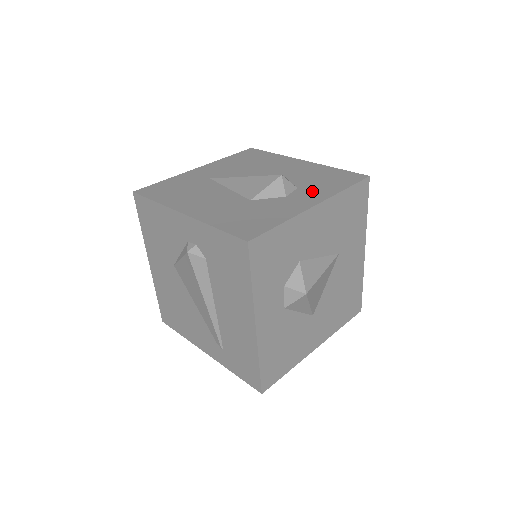
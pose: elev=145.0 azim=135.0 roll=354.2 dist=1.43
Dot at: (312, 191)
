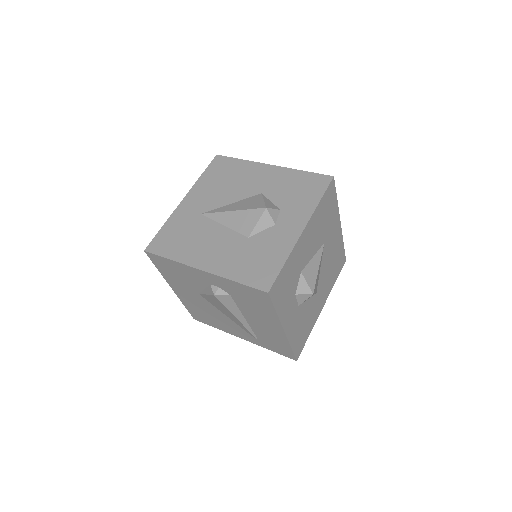
Dot at: (294, 211)
